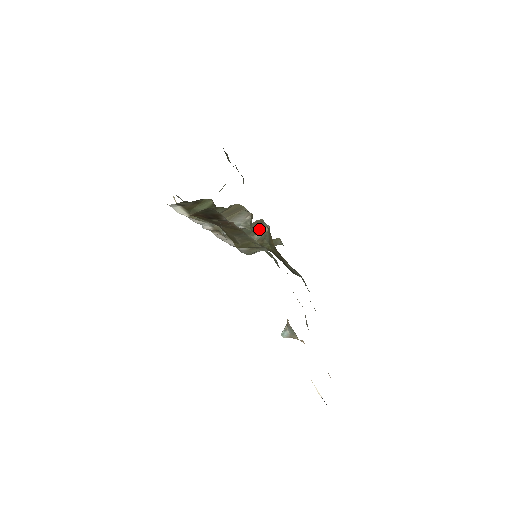
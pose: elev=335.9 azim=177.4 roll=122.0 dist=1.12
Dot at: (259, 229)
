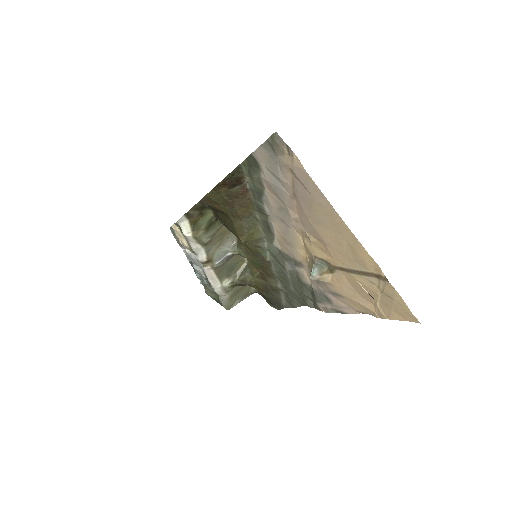
Dot at: (239, 265)
